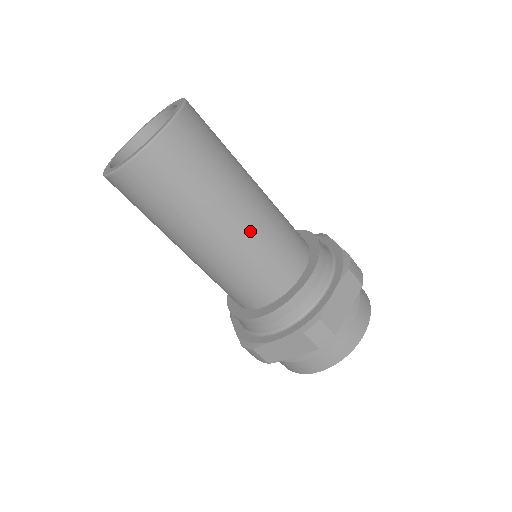
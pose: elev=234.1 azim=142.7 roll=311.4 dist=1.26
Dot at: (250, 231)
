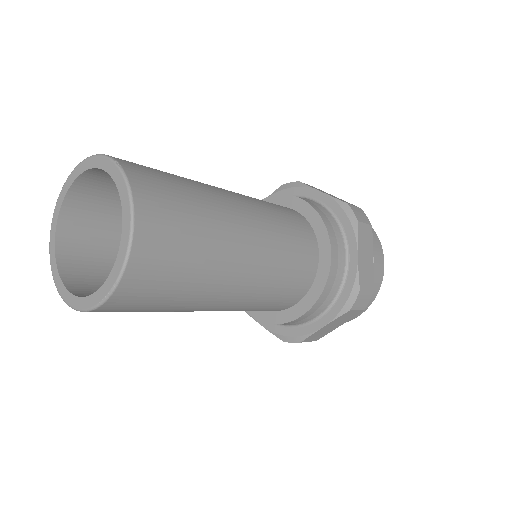
Dot at: (264, 258)
